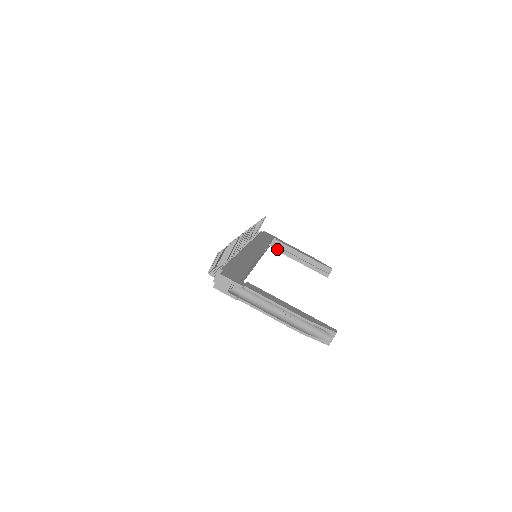
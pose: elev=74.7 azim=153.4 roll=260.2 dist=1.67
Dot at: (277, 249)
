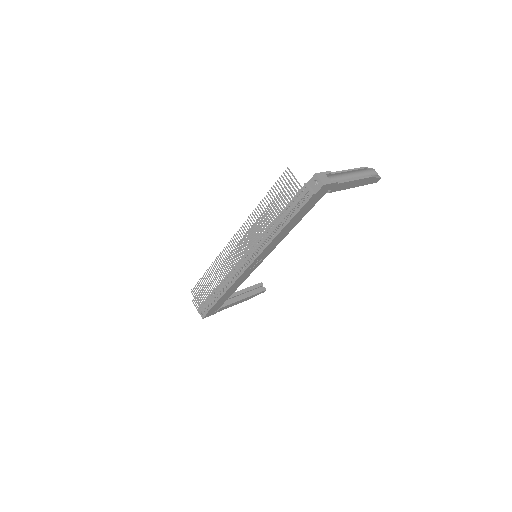
Dot at: (224, 305)
